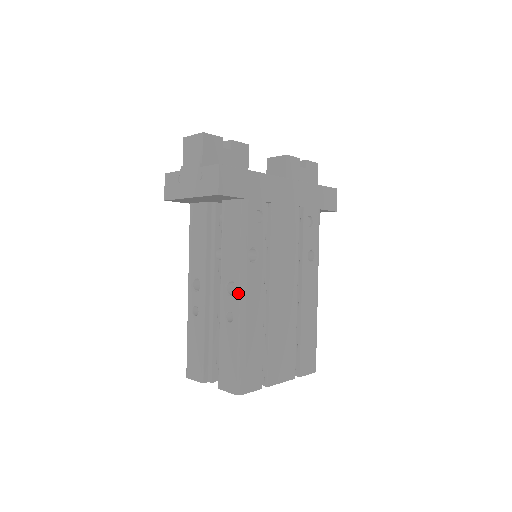
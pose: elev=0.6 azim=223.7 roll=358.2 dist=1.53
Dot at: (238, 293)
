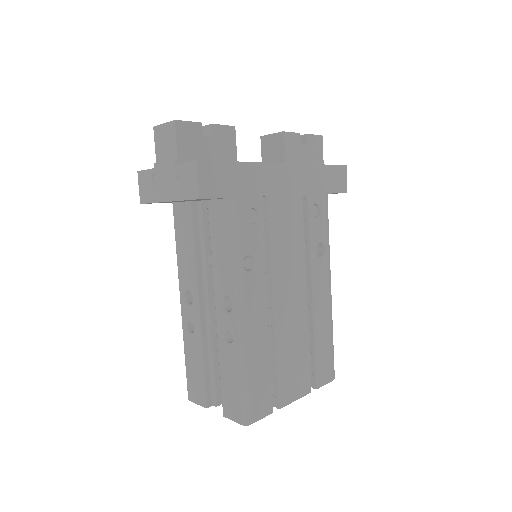
Dot at: (235, 311)
